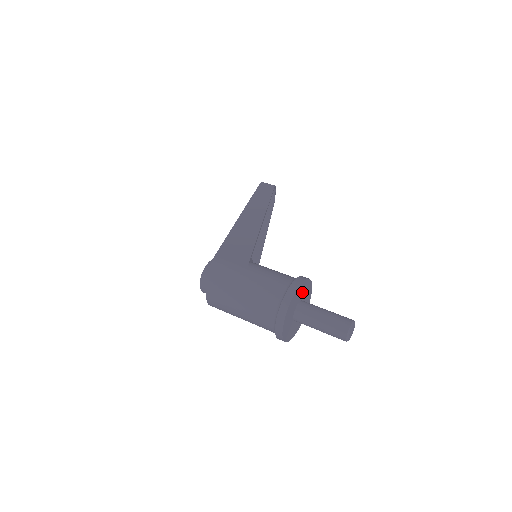
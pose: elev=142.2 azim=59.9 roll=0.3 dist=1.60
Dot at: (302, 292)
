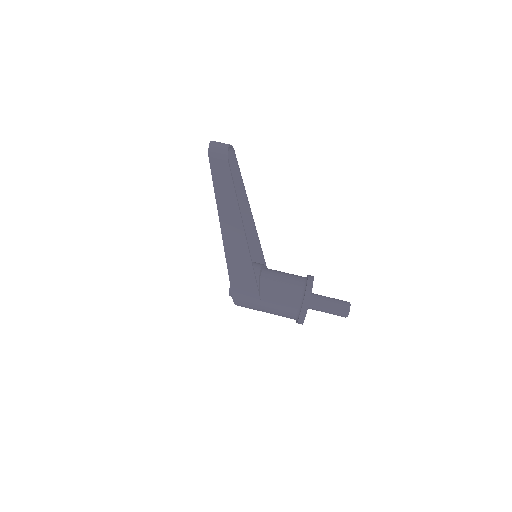
Dot at: occluded
